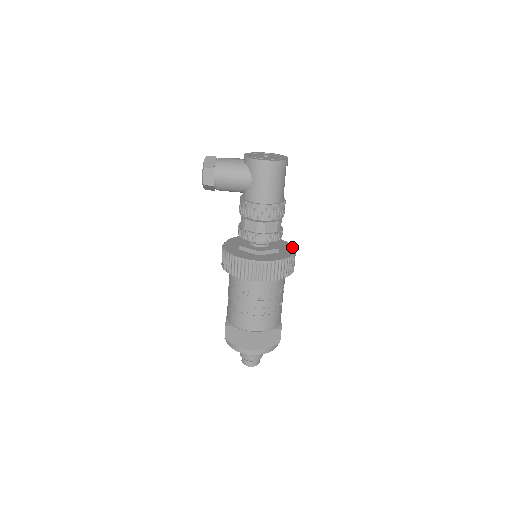
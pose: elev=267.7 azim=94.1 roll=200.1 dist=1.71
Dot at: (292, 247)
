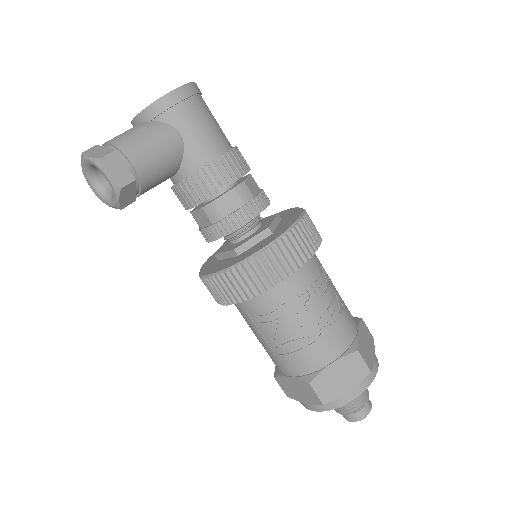
Dot at: (278, 213)
